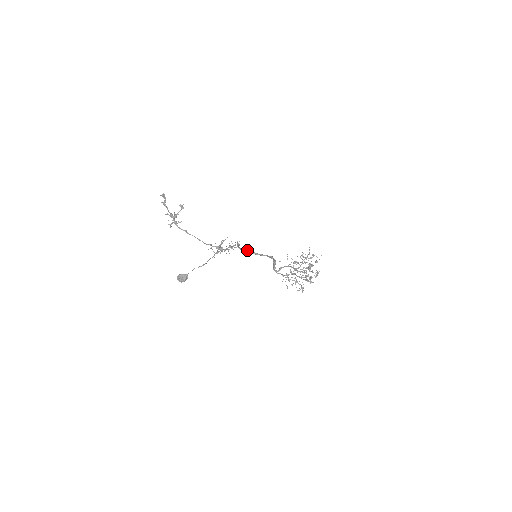
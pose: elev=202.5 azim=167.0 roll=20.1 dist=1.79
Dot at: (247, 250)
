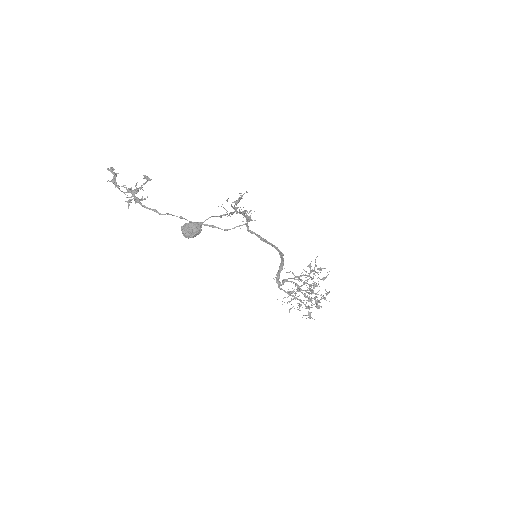
Dot at: occluded
